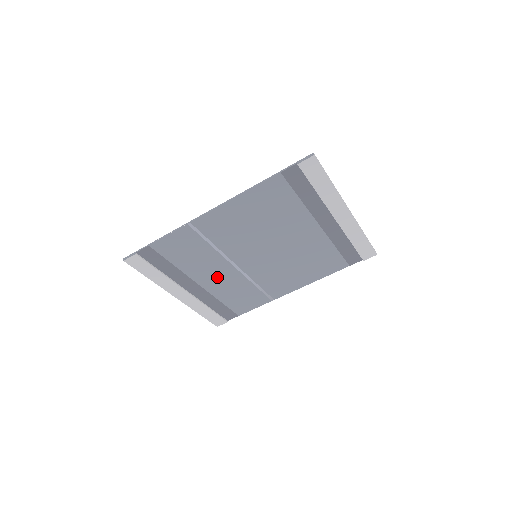
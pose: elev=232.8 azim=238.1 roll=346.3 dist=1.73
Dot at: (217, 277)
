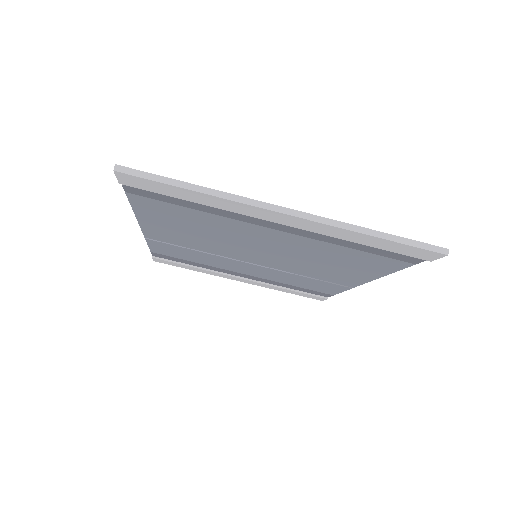
Dot at: (250, 270)
